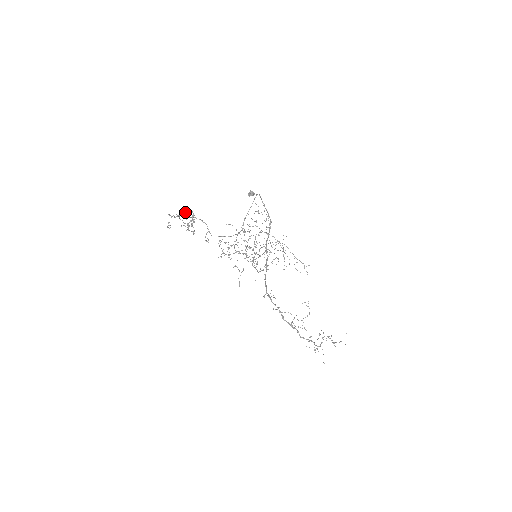
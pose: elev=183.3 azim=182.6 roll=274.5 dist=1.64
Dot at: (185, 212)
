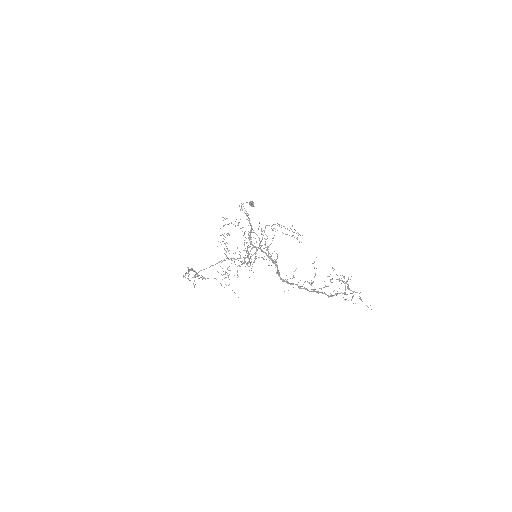
Dot at: (188, 270)
